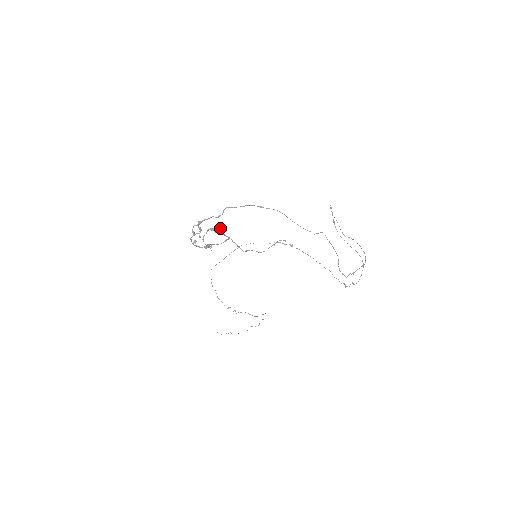
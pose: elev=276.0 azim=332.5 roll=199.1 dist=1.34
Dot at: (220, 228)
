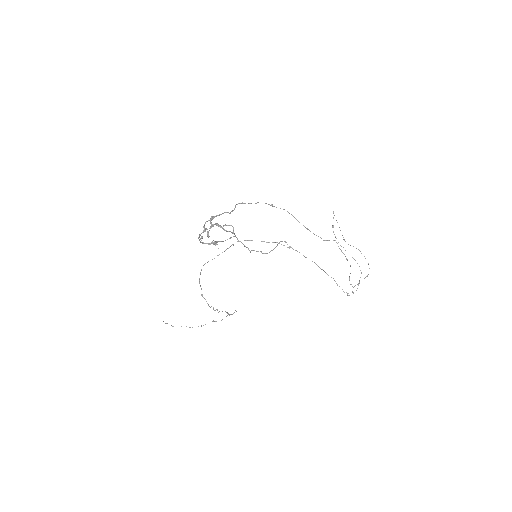
Dot at: (230, 225)
